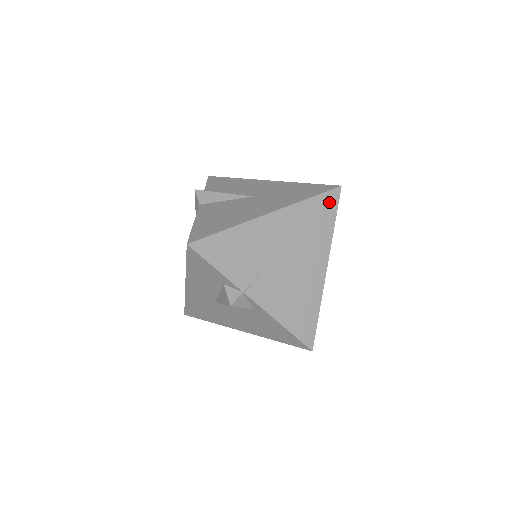
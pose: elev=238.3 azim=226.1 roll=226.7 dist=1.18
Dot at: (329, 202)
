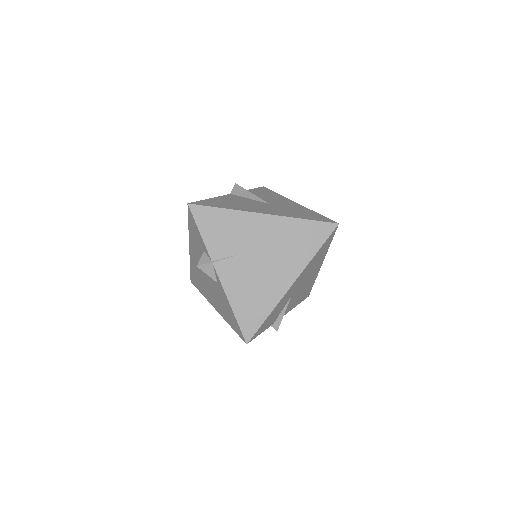
Dot at: (321, 231)
